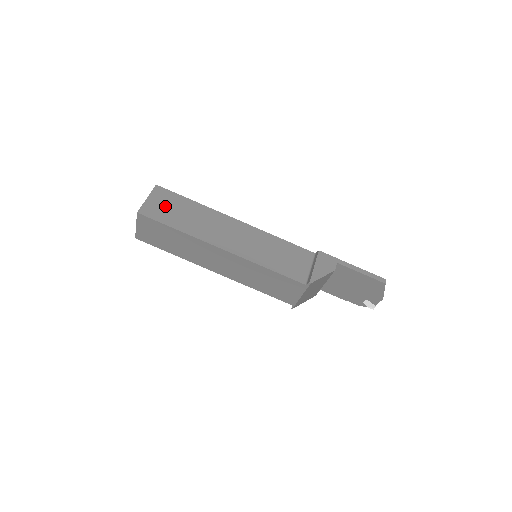
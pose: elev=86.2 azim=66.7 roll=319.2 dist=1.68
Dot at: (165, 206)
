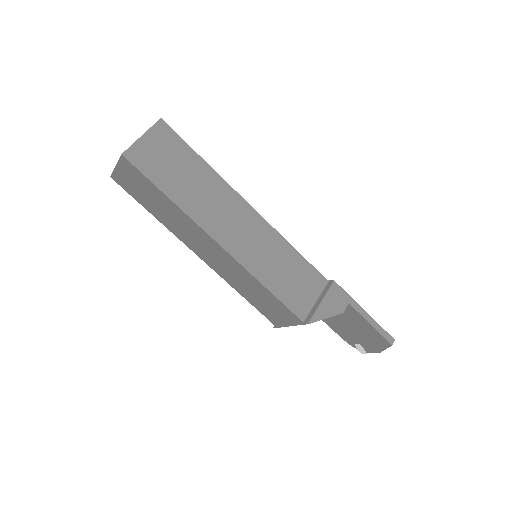
Dot at: (163, 156)
